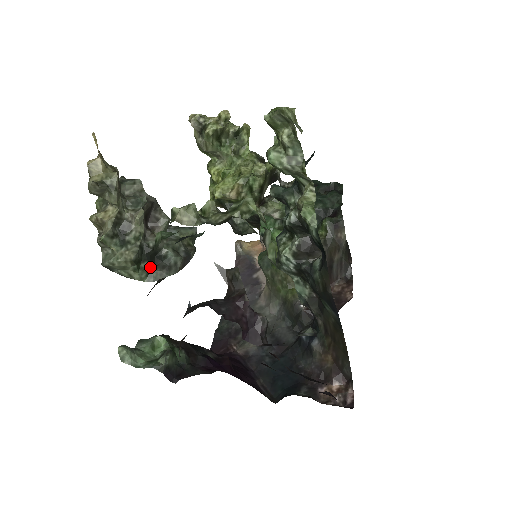
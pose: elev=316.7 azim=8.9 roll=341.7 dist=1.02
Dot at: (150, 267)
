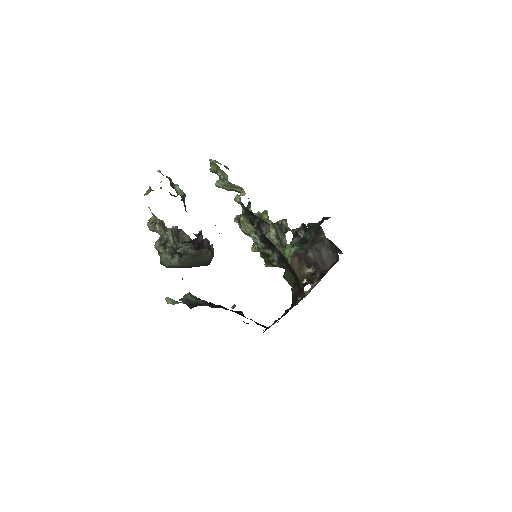
Dot at: (179, 256)
